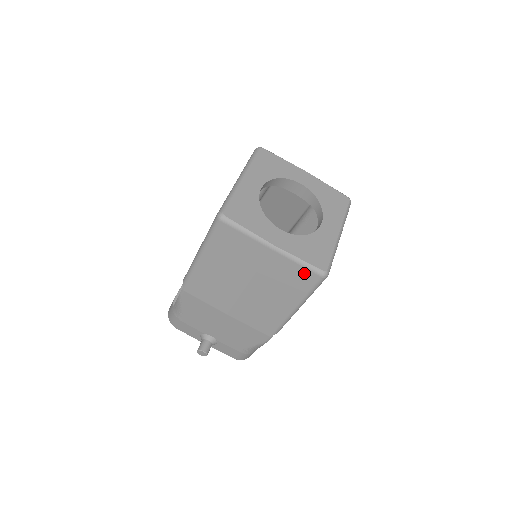
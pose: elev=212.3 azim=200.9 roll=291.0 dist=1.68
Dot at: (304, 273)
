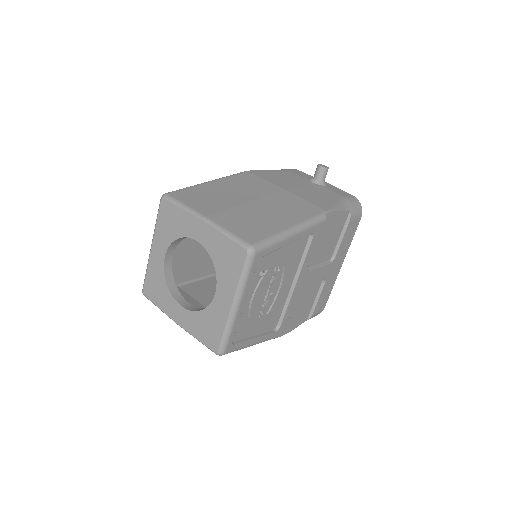
Dot at: occluded
